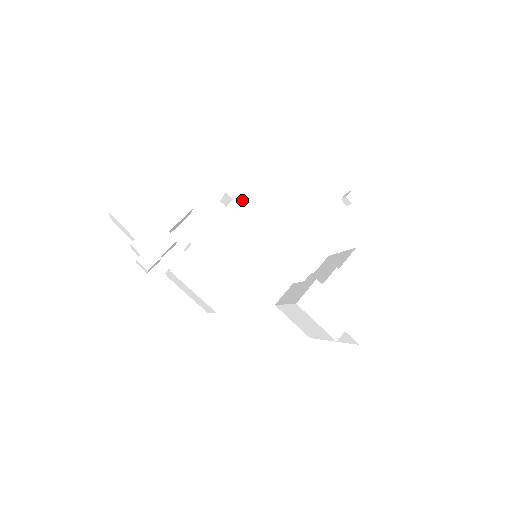
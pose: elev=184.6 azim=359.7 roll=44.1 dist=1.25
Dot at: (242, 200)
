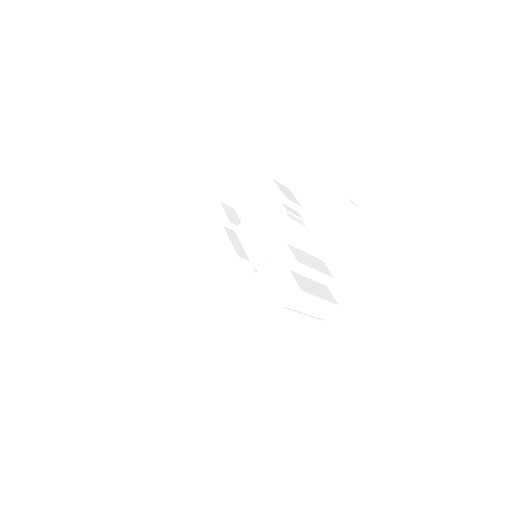
Dot at: (253, 214)
